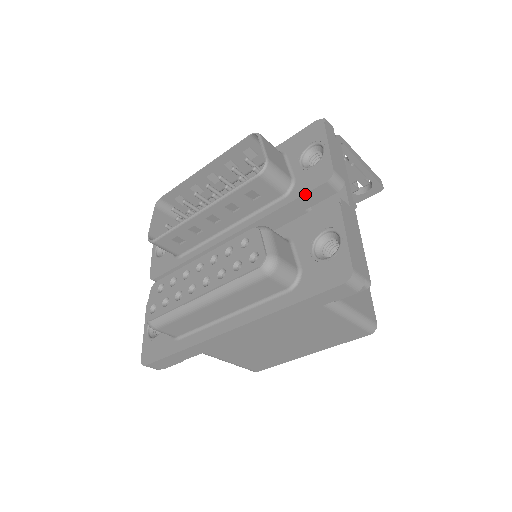
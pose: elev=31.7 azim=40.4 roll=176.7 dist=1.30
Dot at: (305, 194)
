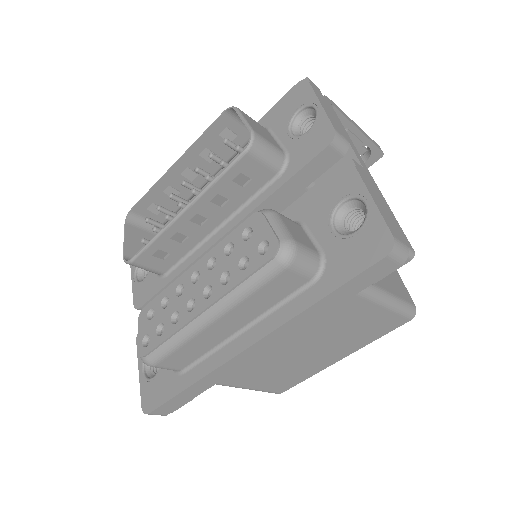
Dot at: (305, 165)
